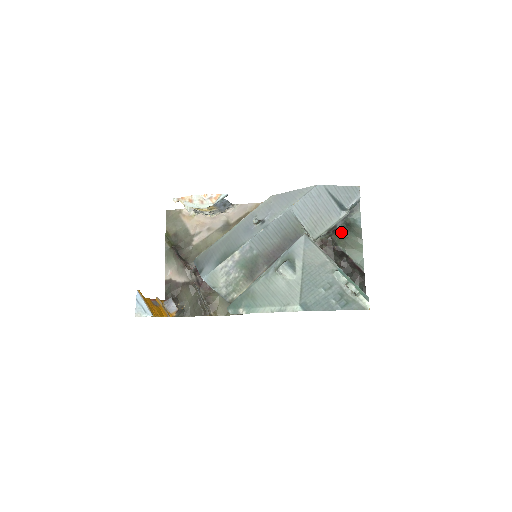
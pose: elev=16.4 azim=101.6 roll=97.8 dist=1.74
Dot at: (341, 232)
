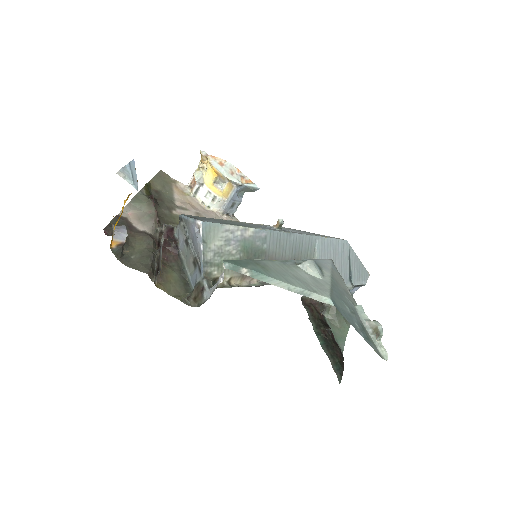
Dot at: occluded
